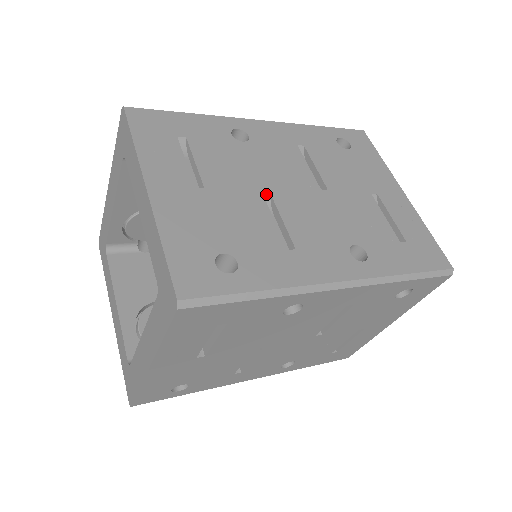
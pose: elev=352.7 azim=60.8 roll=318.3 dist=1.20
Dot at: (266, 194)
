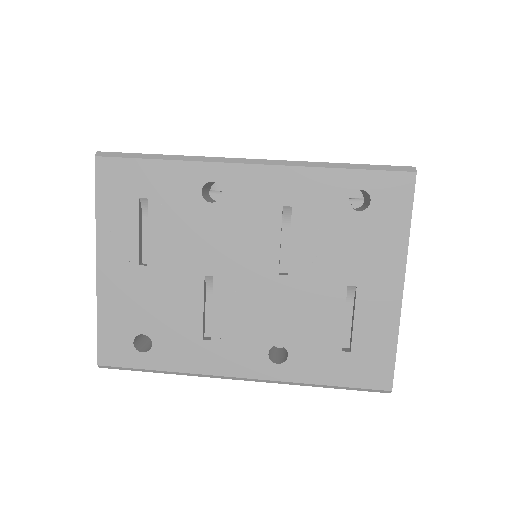
Dot at: (209, 276)
